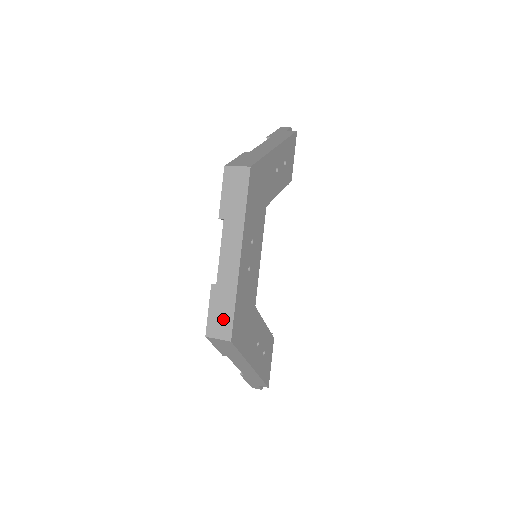
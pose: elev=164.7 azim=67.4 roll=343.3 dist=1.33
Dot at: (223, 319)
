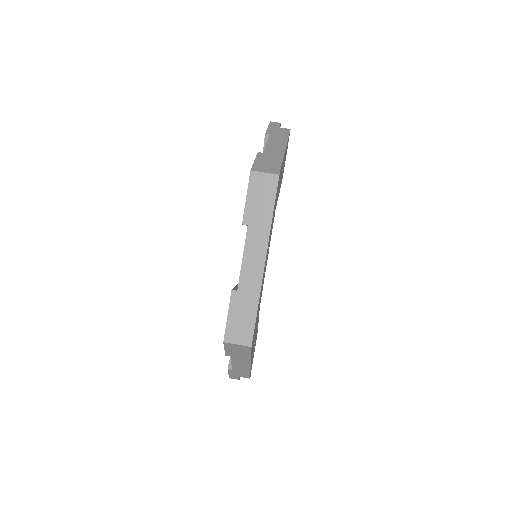
Dot at: (244, 325)
